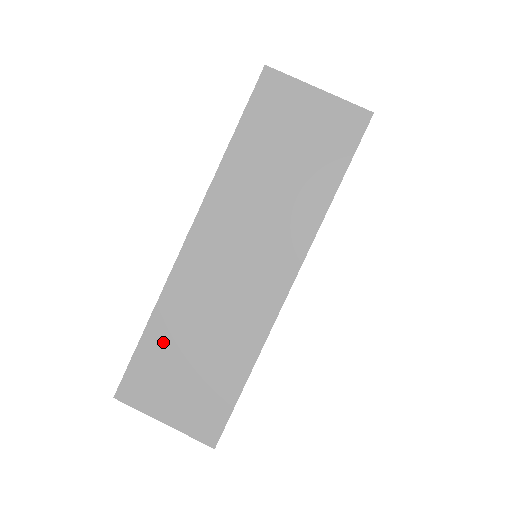
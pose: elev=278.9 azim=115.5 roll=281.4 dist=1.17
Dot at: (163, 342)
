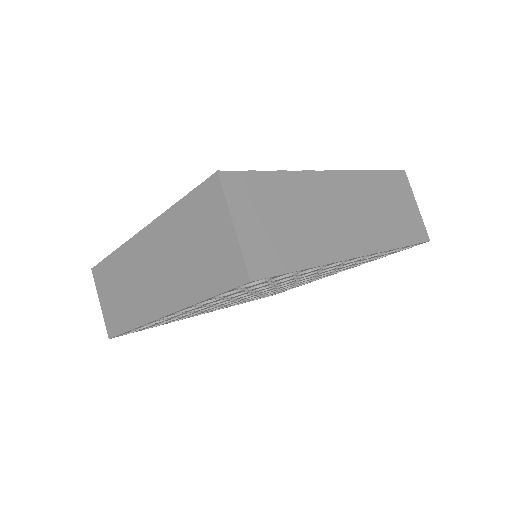
Dot at: (112, 270)
